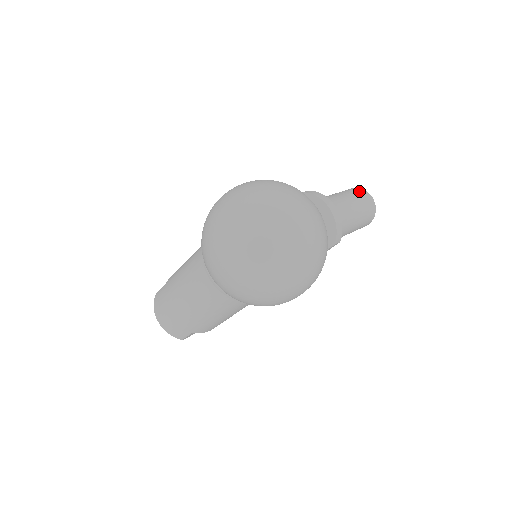
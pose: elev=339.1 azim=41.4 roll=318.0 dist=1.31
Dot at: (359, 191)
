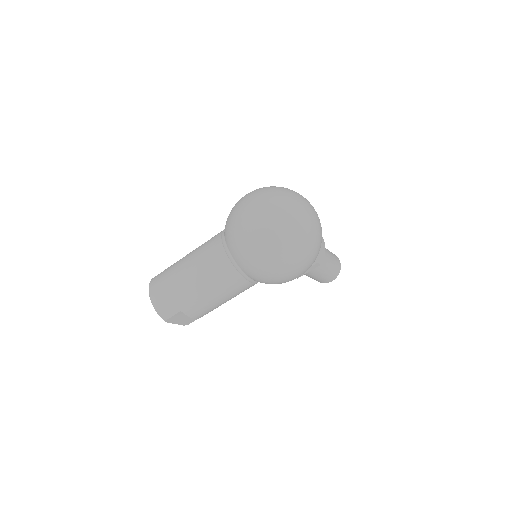
Dot at: occluded
